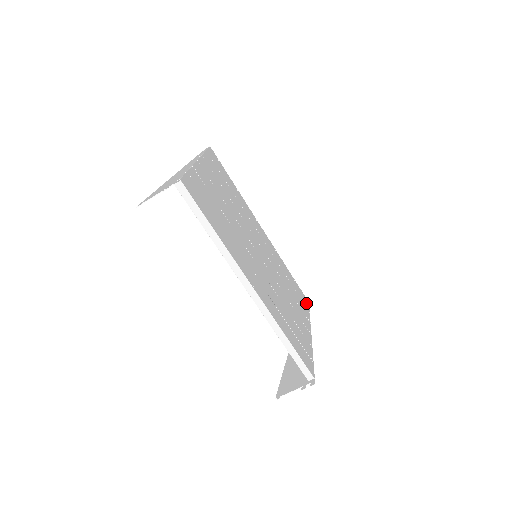
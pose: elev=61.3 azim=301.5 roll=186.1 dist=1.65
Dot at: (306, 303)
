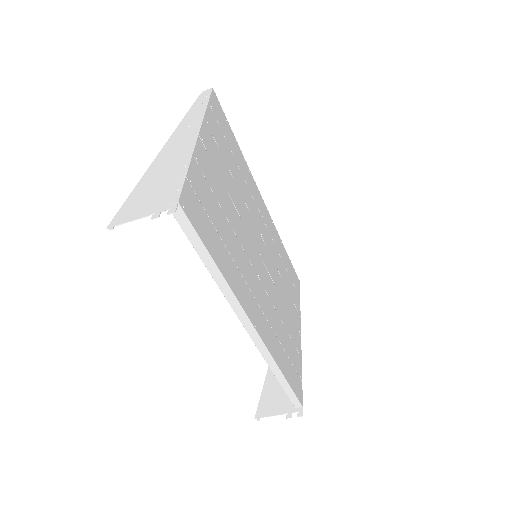
Dot at: (297, 286)
